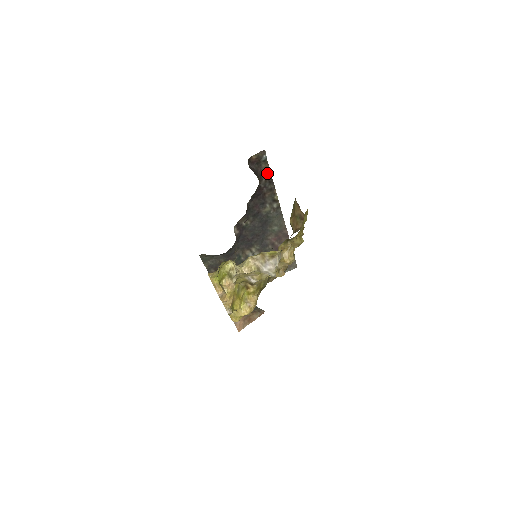
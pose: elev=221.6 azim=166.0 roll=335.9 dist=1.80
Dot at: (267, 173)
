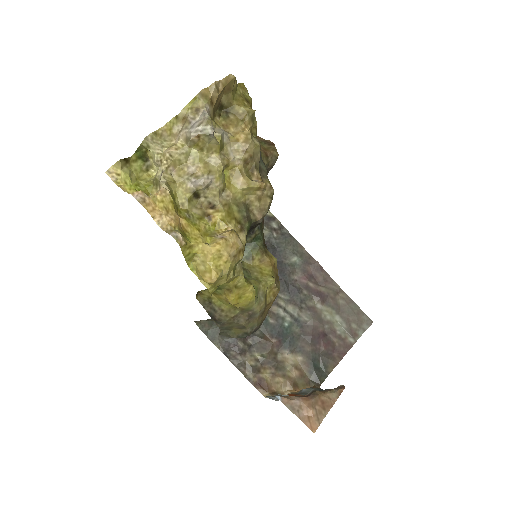
Dot at: occluded
